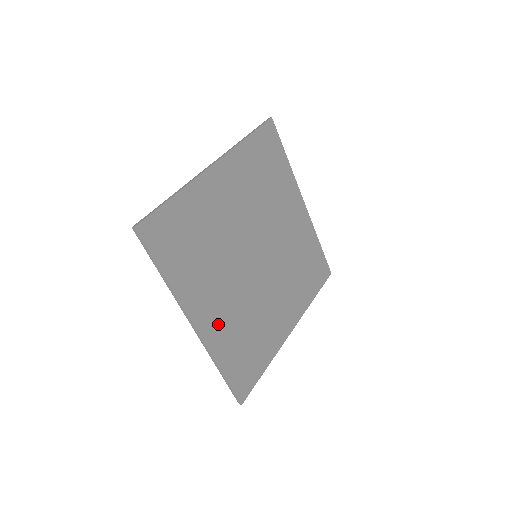
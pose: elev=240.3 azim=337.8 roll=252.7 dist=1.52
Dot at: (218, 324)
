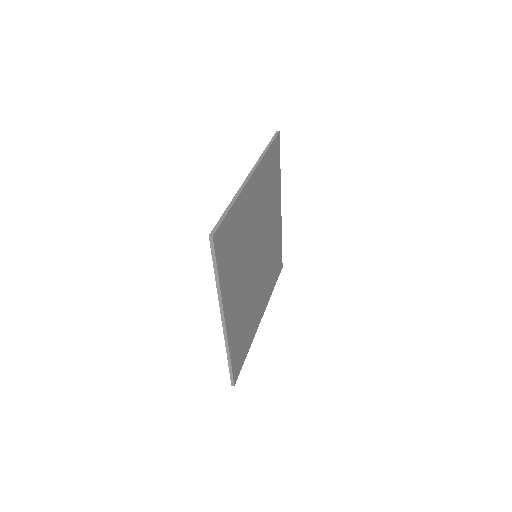
Dot at: (234, 318)
